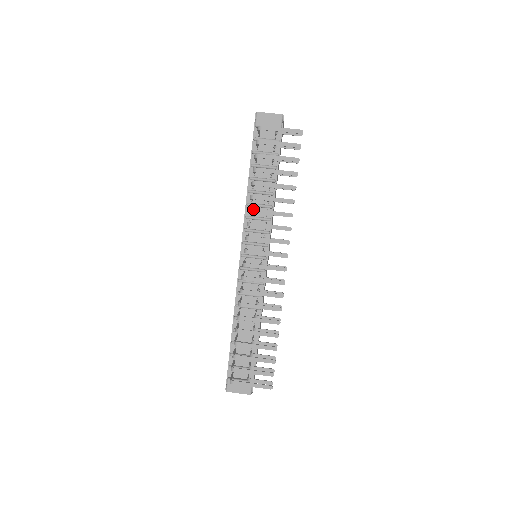
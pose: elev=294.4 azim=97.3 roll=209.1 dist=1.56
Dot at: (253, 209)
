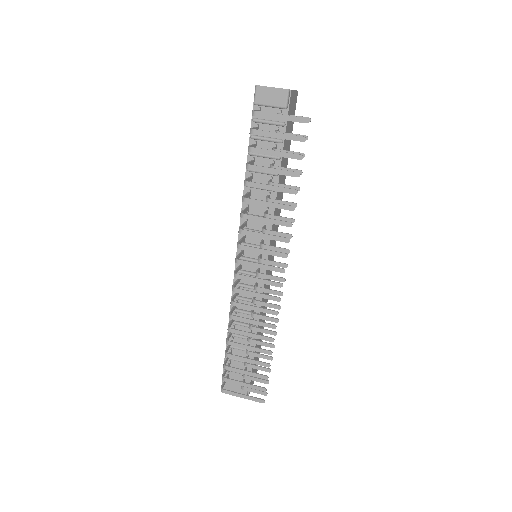
Dot at: (245, 214)
